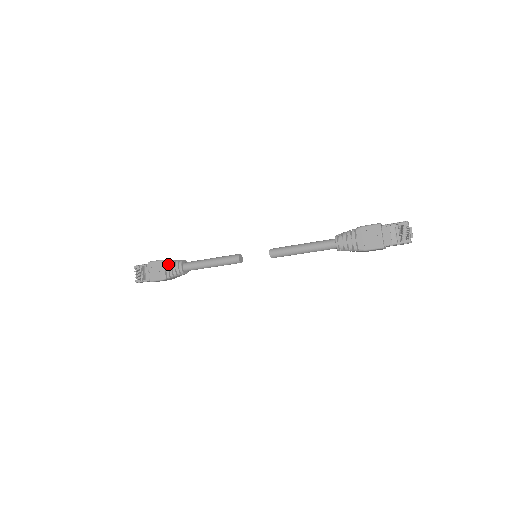
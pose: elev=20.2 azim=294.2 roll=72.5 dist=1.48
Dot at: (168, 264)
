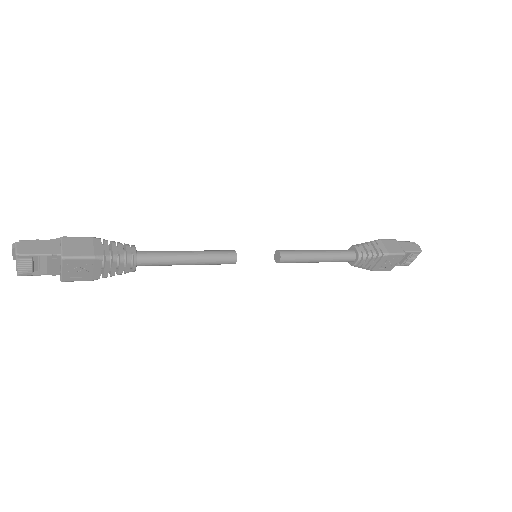
Dot at: (109, 262)
